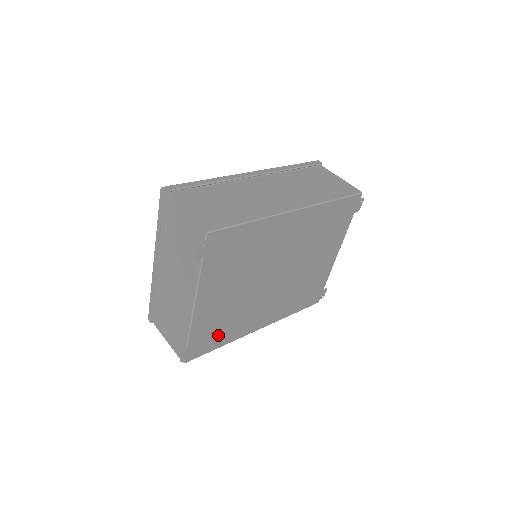
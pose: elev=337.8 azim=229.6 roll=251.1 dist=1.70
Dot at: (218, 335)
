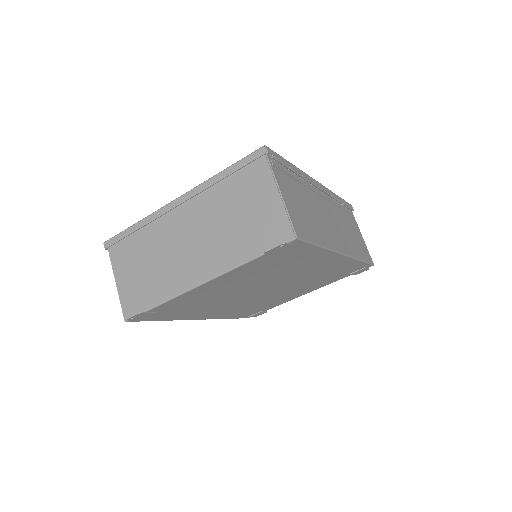
Dot at: (176, 312)
